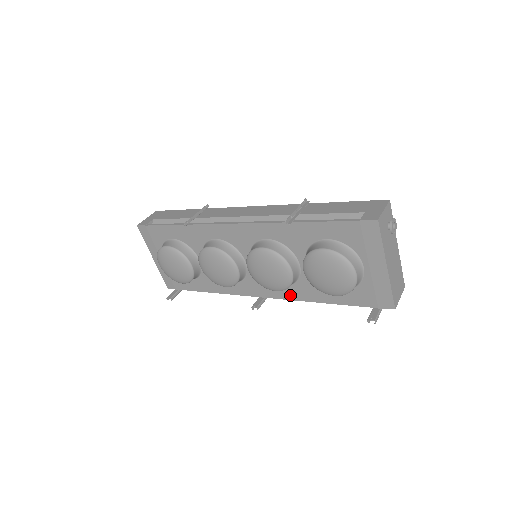
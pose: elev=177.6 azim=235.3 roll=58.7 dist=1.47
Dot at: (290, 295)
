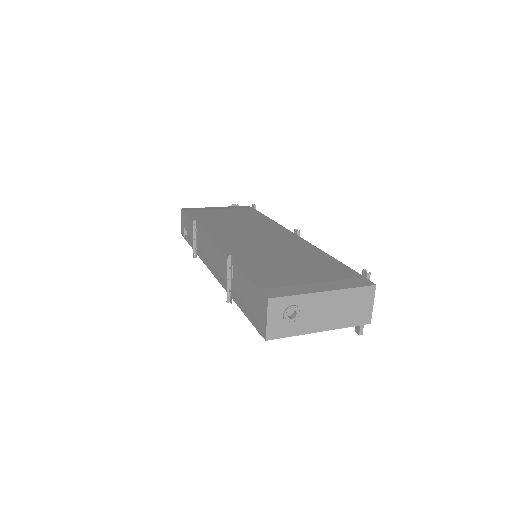
Dot at: occluded
